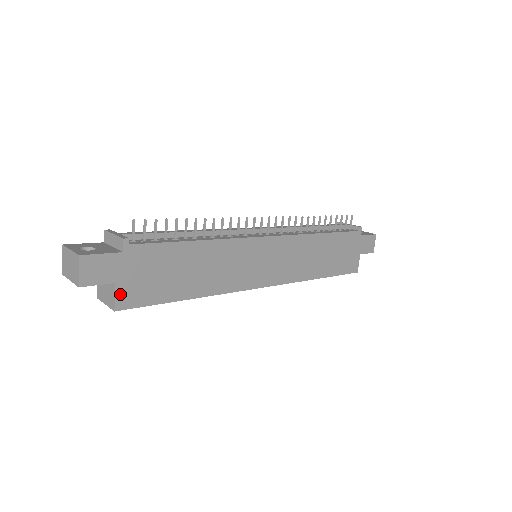
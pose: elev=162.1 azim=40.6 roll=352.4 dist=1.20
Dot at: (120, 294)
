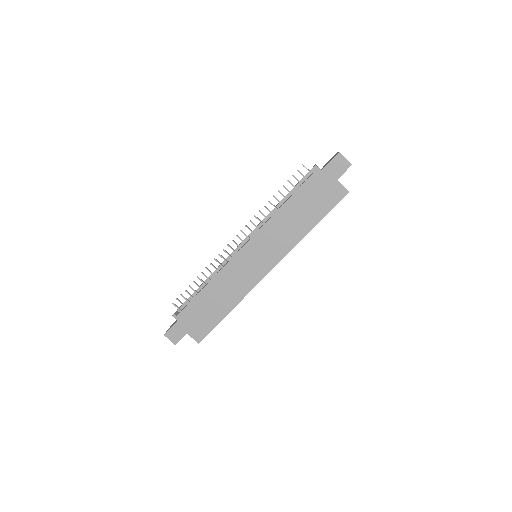
Dot at: (194, 336)
